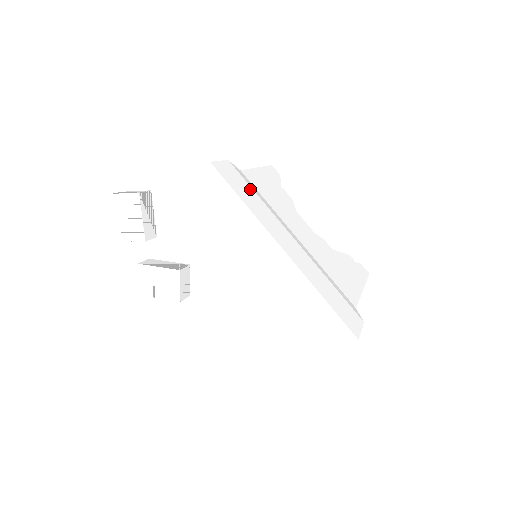
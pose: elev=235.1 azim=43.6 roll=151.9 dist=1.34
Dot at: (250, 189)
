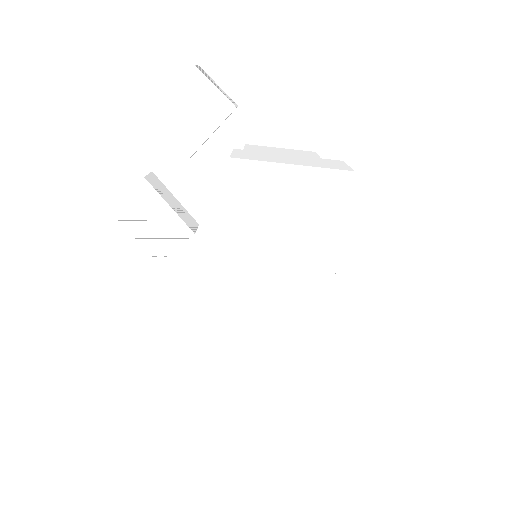
Dot at: occluded
